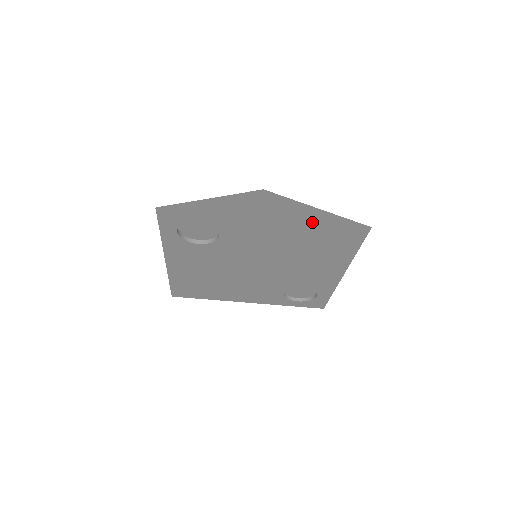
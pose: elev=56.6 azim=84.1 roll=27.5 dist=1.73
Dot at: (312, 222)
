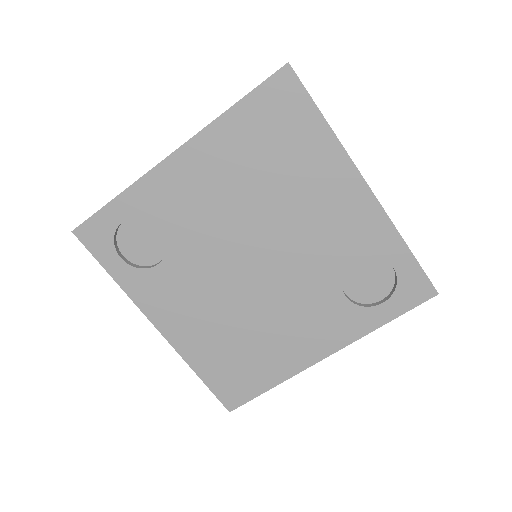
Dot at: (221, 116)
